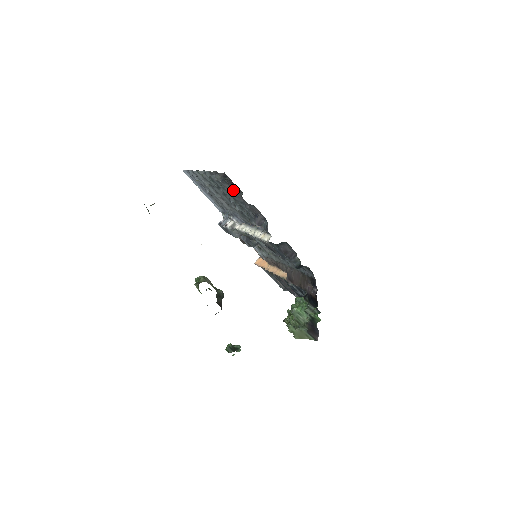
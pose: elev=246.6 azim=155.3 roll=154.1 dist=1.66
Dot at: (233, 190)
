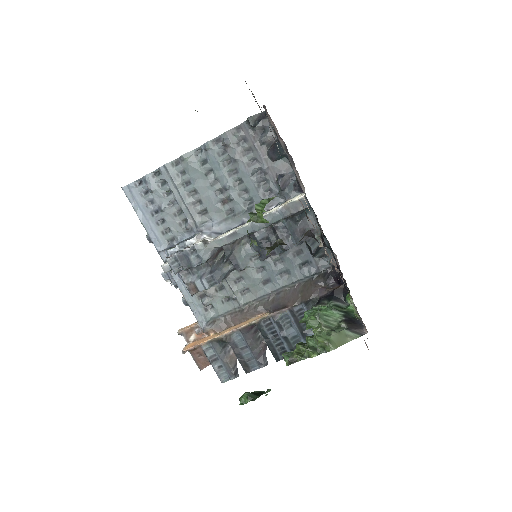
Dot at: (250, 152)
